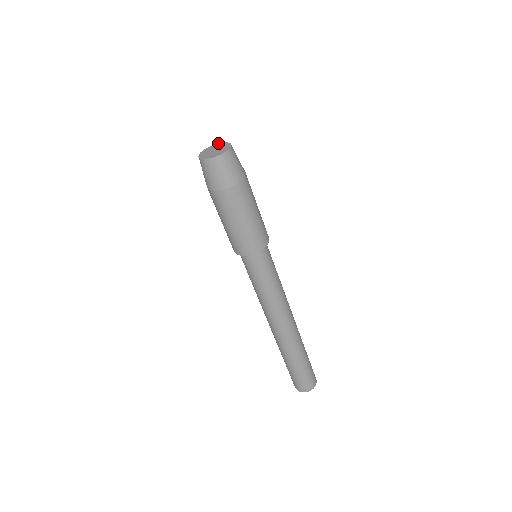
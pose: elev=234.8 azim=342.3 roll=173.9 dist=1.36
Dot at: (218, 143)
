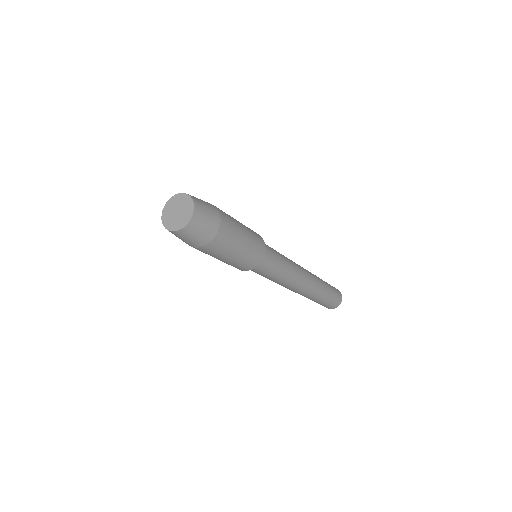
Dot at: (187, 194)
